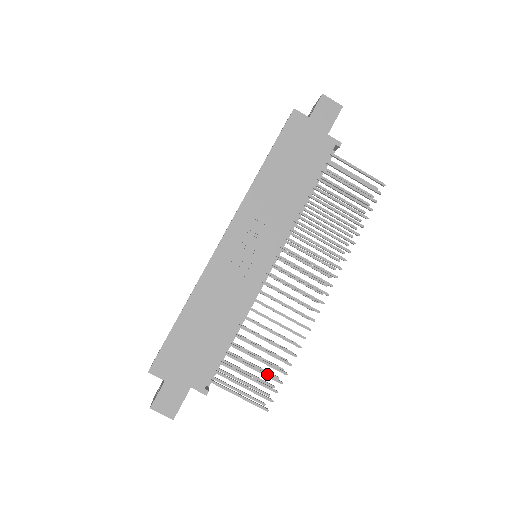
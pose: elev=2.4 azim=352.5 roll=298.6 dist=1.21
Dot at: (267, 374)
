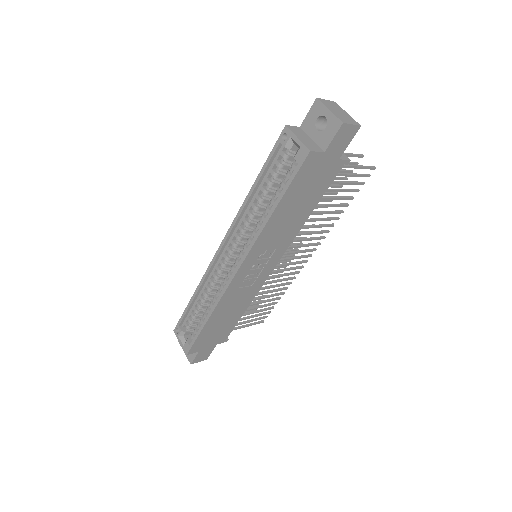
Dot at: (265, 310)
